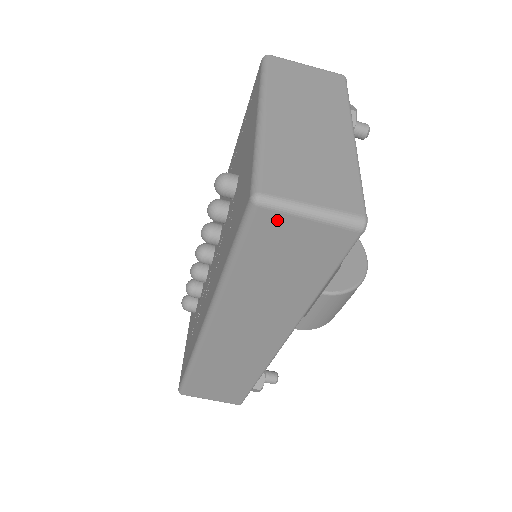
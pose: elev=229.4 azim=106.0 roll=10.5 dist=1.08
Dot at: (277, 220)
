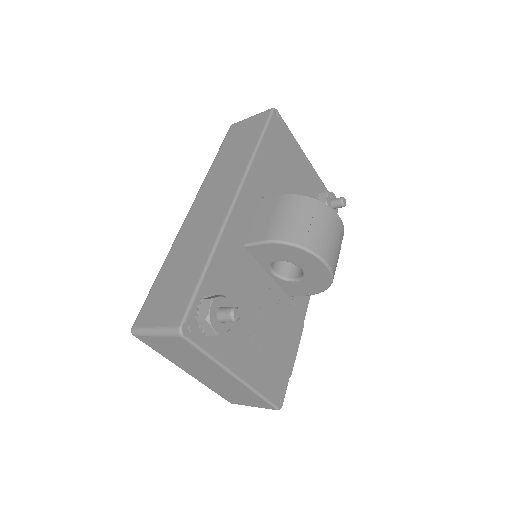
Dot at: occluded
